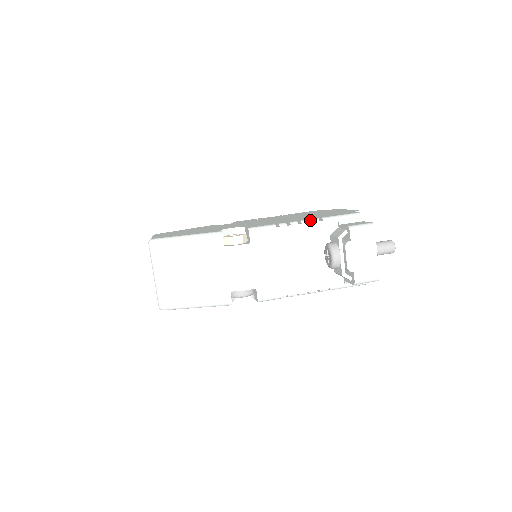
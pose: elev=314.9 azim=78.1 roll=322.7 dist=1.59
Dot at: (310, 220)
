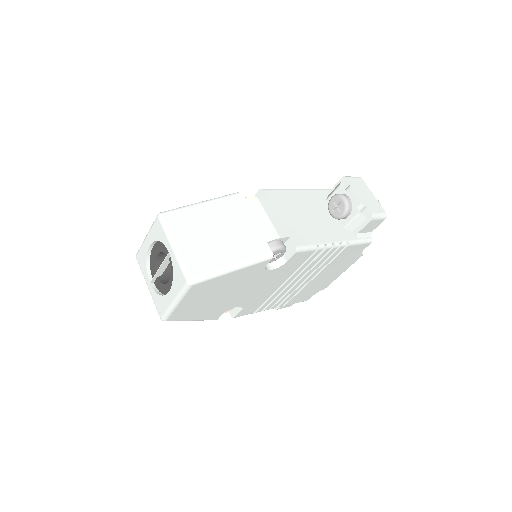
Dot at: occluded
